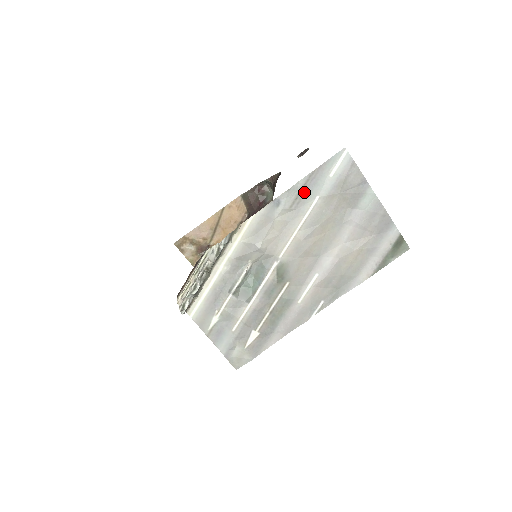
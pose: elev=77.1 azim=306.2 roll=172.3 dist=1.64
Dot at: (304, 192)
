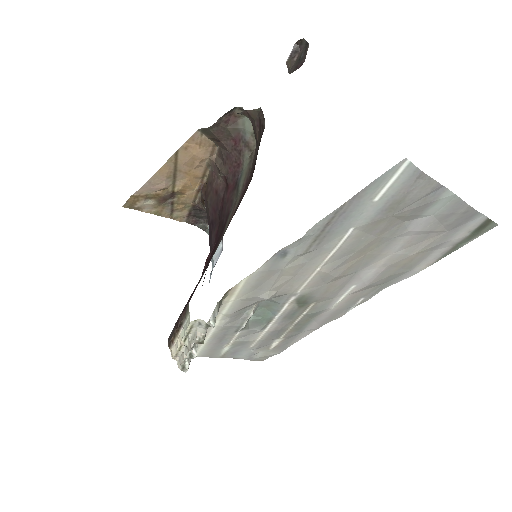
Dot at: (327, 231)
